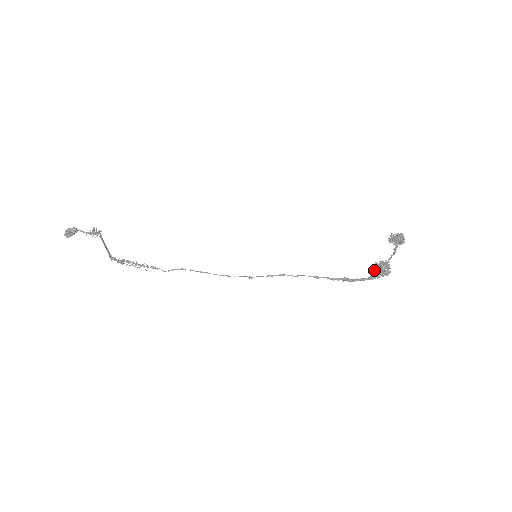
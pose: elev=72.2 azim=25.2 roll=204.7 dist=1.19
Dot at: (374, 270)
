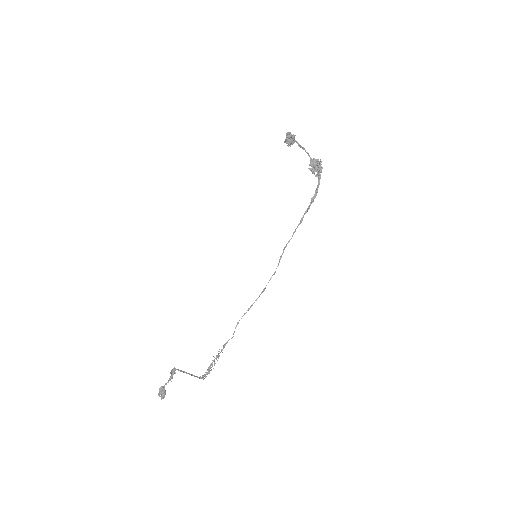
Dot at: (313, 172)
